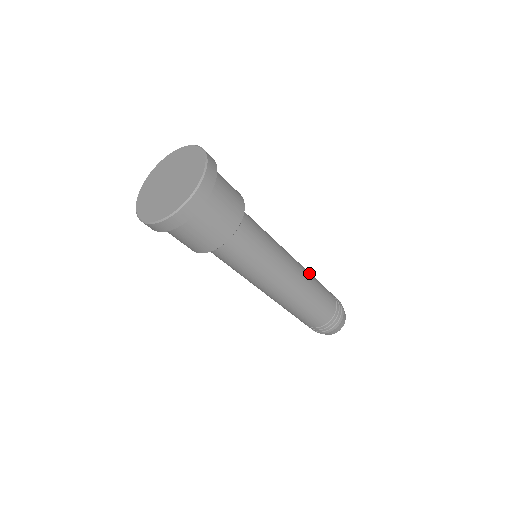
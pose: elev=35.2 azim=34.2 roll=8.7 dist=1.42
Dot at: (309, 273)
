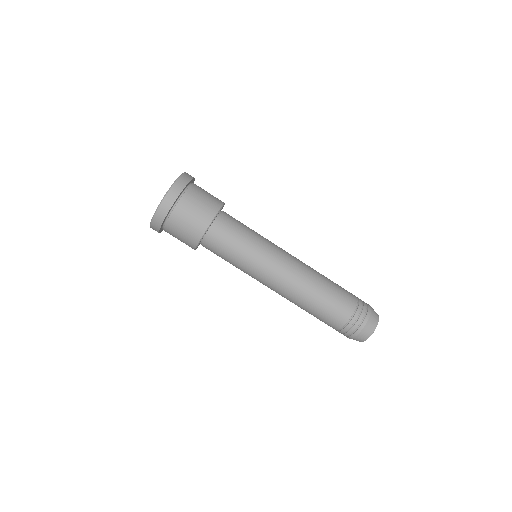
Dot at: occluded
